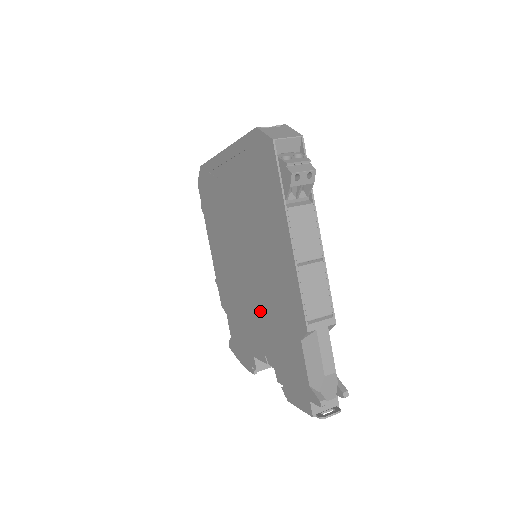
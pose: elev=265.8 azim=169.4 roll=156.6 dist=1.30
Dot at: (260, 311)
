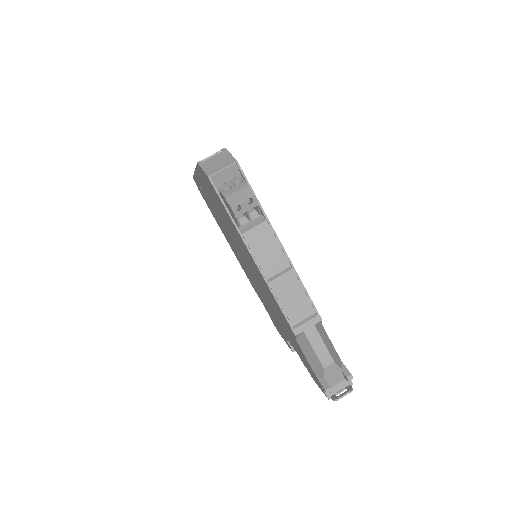
Dot at: (271, 307)
